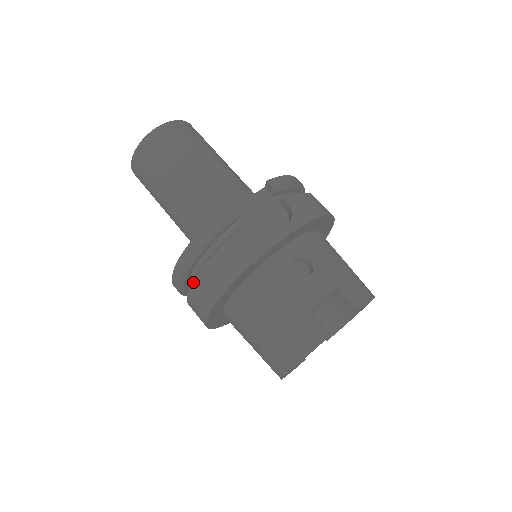
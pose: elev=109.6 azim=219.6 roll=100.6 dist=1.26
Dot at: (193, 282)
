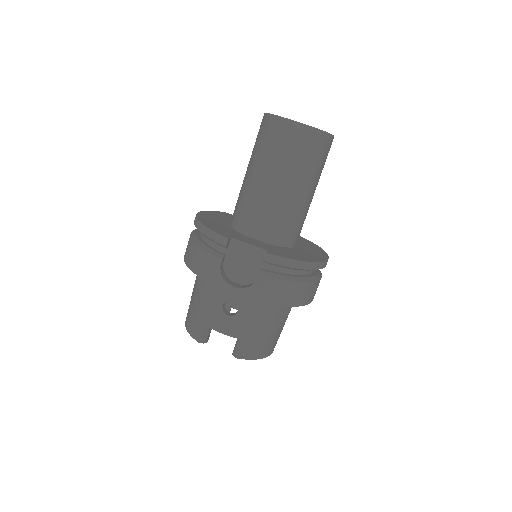
Dot at: (190, 235)
